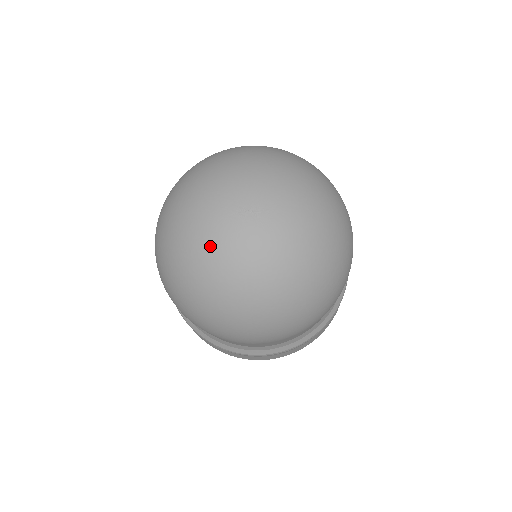
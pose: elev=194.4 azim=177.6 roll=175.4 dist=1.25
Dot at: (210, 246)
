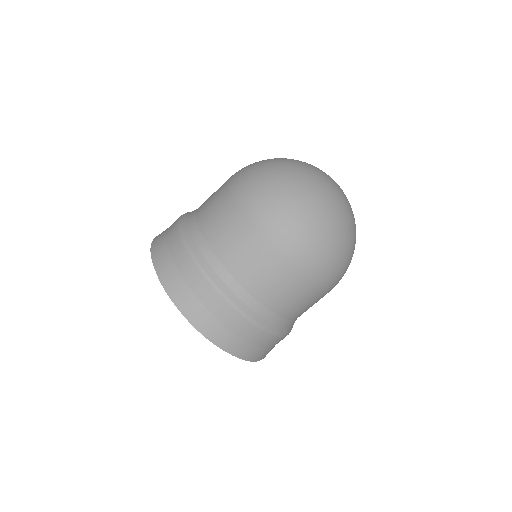
Dot at: (338, 197)
